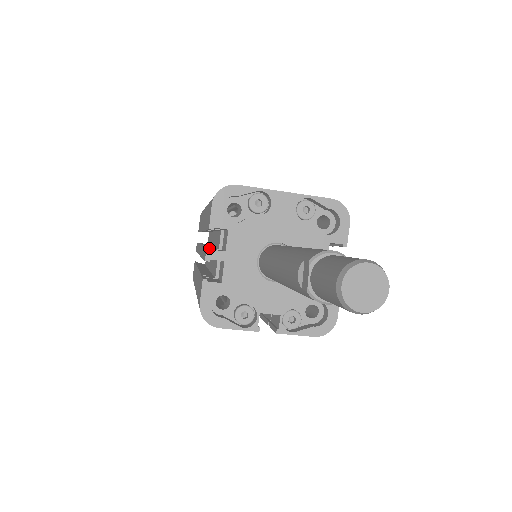
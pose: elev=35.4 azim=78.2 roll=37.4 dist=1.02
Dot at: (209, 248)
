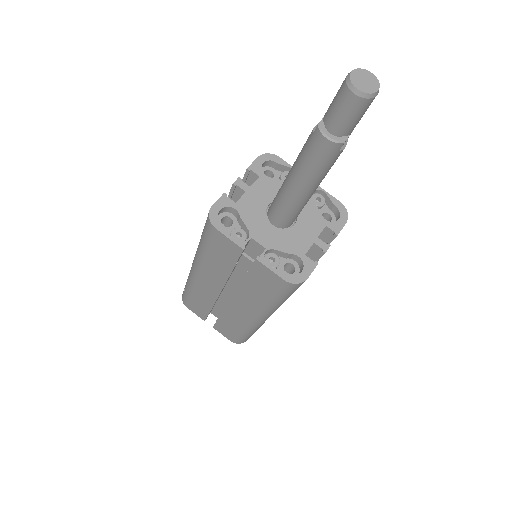
Dot at: (240, 178)
